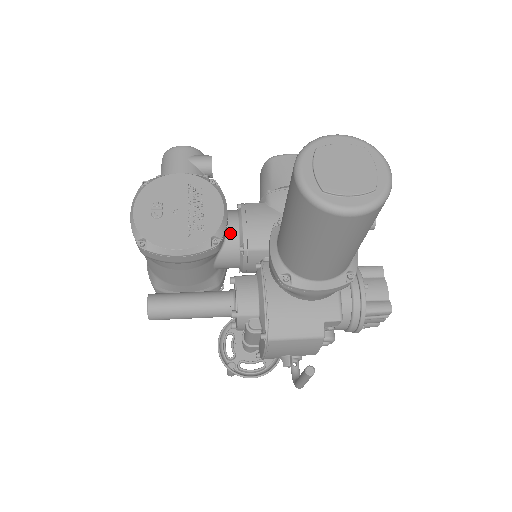
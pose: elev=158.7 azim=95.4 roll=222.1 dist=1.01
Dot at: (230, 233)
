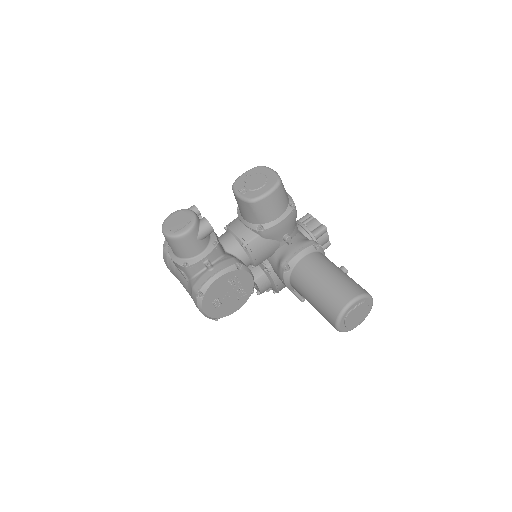
Dot at: occluded
